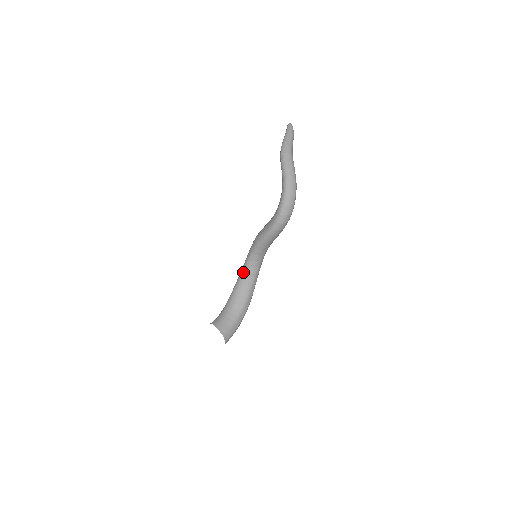
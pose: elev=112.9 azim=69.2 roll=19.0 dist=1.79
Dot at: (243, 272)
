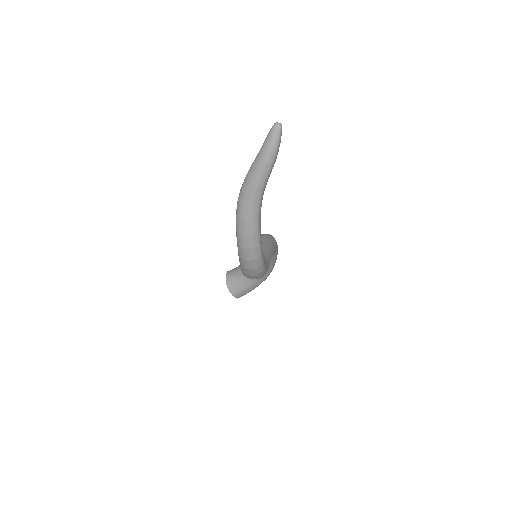
Dot at: occluded
